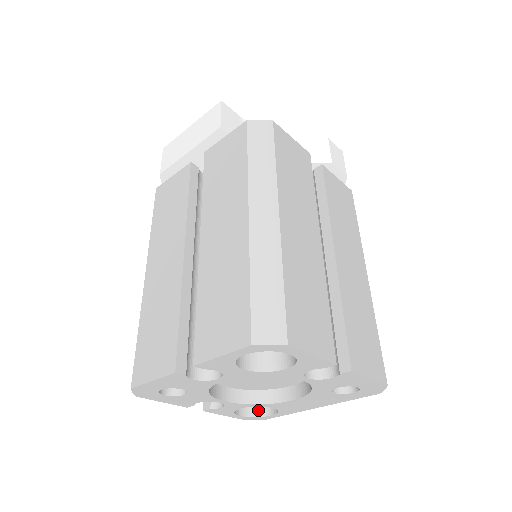
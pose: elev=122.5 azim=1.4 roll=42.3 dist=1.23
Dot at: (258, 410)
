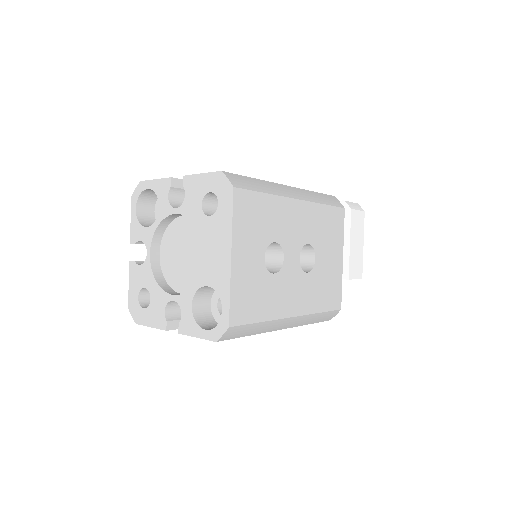
Dot at: occluded
